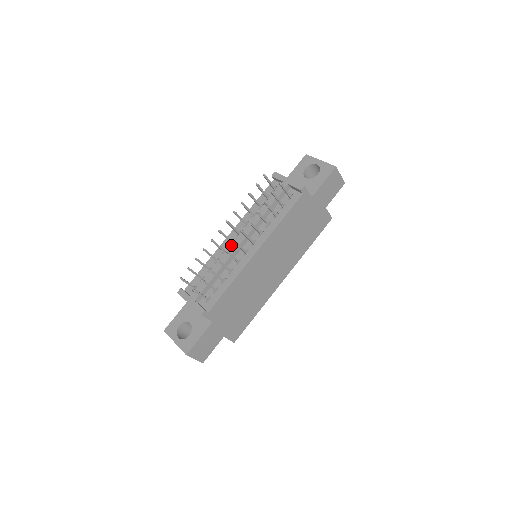
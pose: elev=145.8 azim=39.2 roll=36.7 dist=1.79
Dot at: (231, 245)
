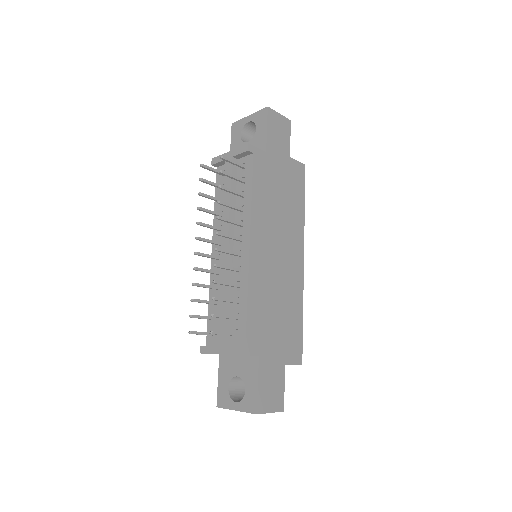
Dot at: occluded
